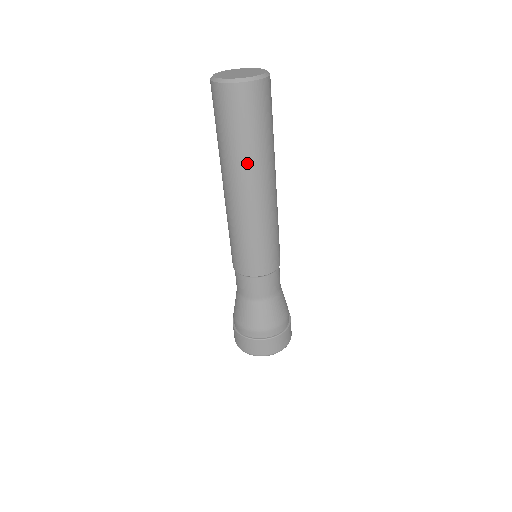
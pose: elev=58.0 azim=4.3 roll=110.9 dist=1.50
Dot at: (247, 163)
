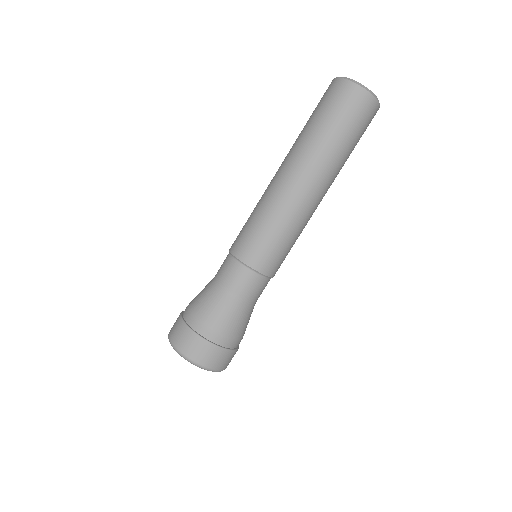
Dot at: (328, 158)
